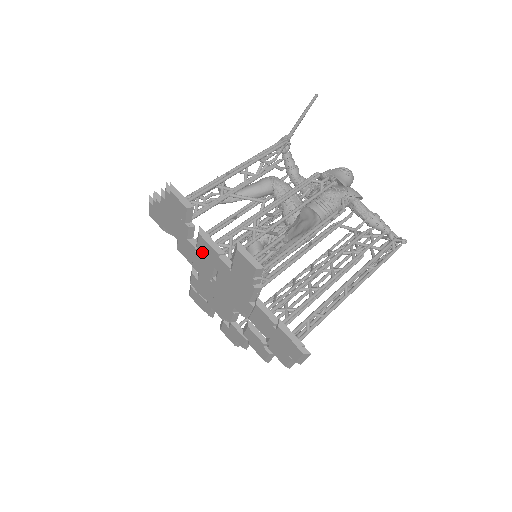
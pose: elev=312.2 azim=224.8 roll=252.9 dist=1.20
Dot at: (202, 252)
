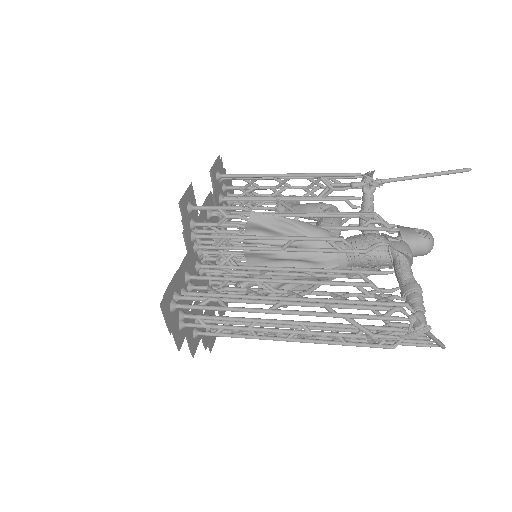
Dot at: occluded
